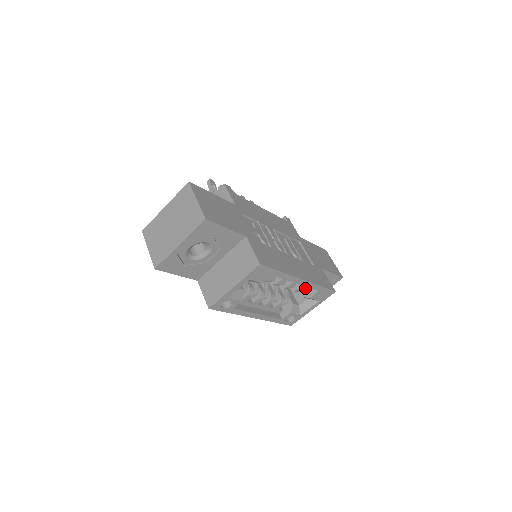
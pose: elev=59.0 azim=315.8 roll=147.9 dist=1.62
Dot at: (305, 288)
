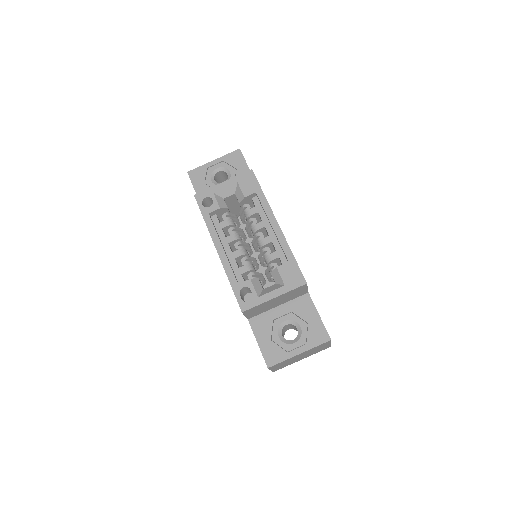
Dot at: occluded
